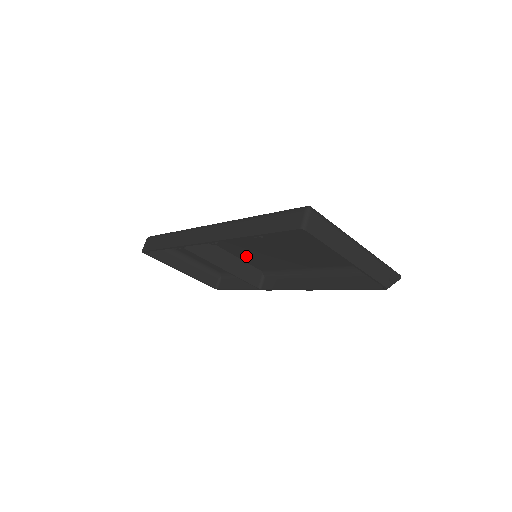
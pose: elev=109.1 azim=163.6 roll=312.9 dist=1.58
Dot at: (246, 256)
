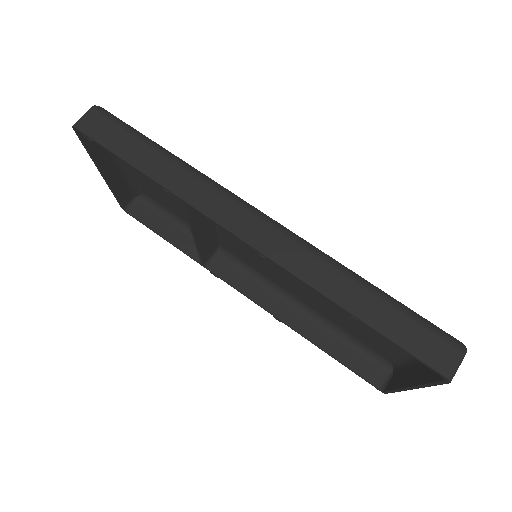
Dot at: (232, 236)
